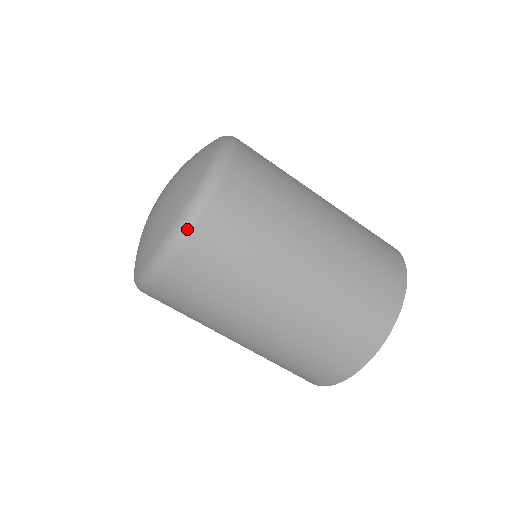
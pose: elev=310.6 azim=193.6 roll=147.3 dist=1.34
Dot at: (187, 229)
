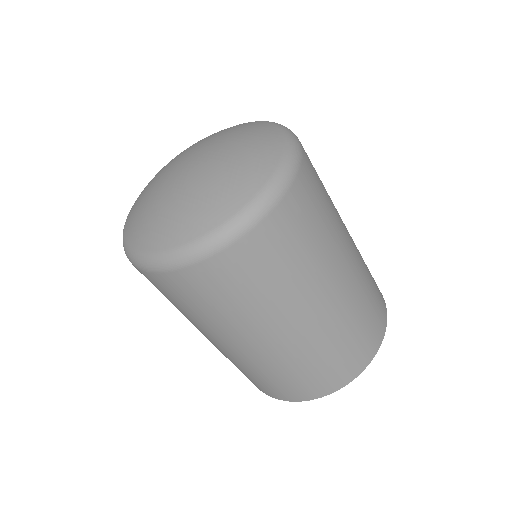
Dot at: (197, 258)
